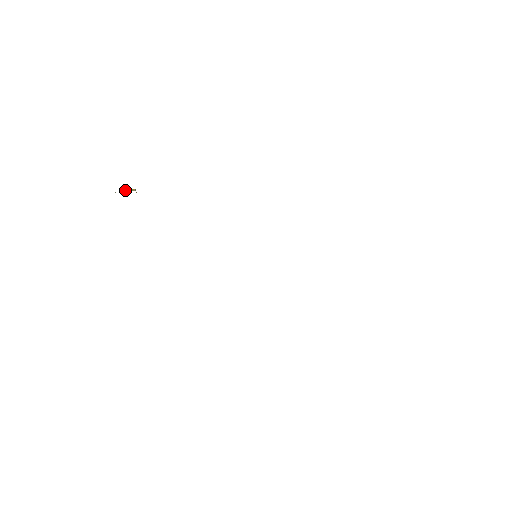
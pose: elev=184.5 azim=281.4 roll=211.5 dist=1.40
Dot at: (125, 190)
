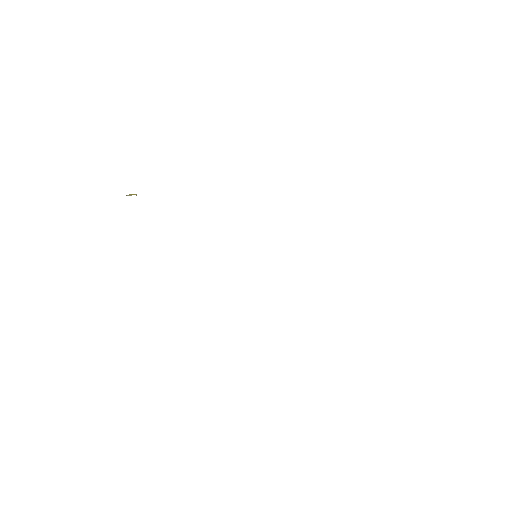
Dot at: (127, 195)
